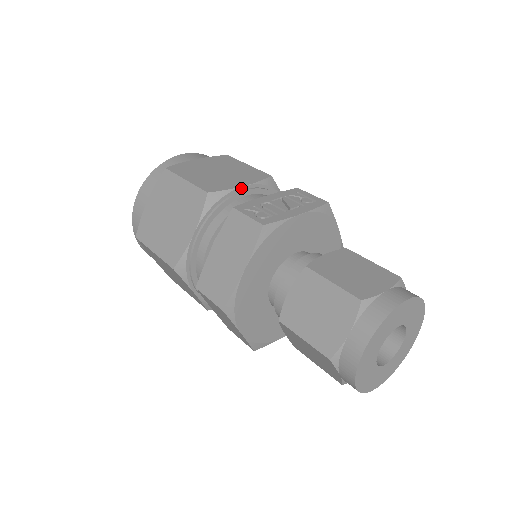
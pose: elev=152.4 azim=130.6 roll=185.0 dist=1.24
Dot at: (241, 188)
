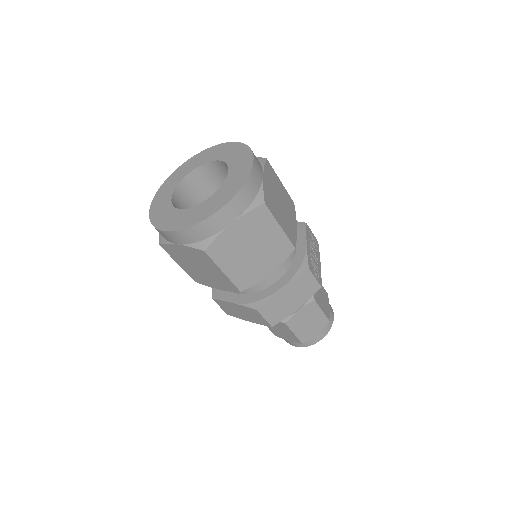
Dot at: (296, 231)
